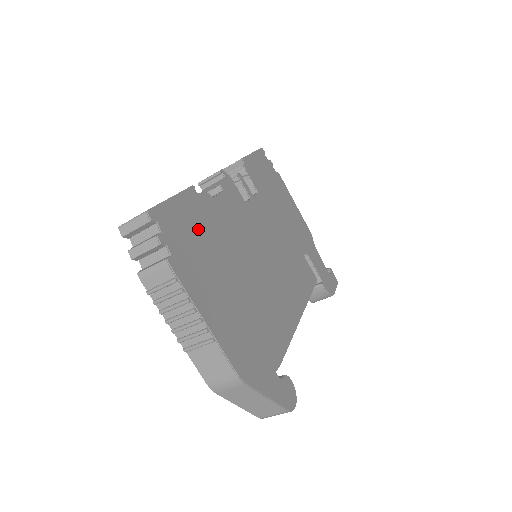
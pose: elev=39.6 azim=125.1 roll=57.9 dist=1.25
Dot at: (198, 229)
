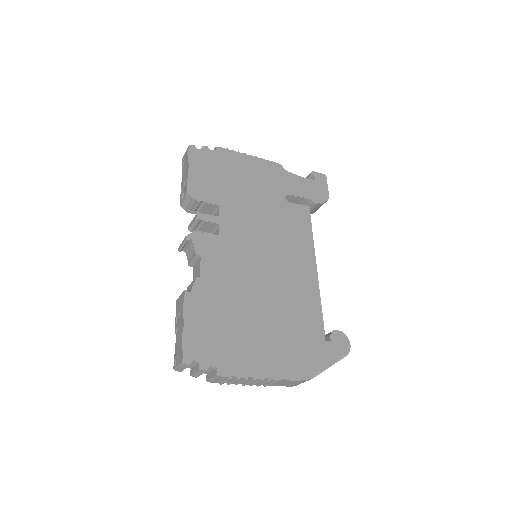
Dot at: (213, 321)
